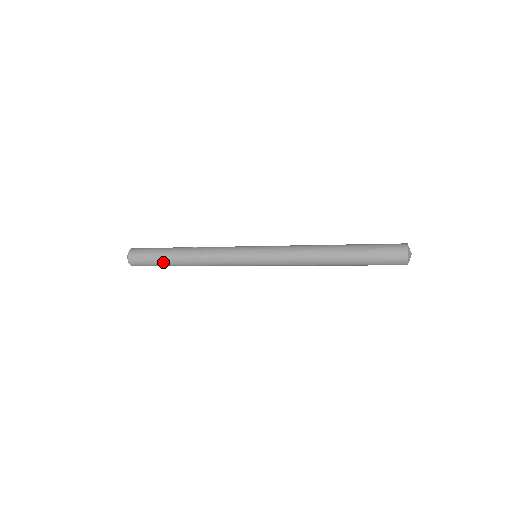
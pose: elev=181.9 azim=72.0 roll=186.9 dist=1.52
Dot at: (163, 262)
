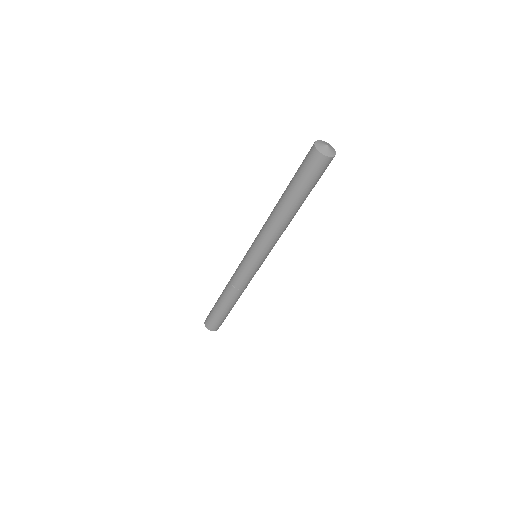
Dot at: (216, 308)
